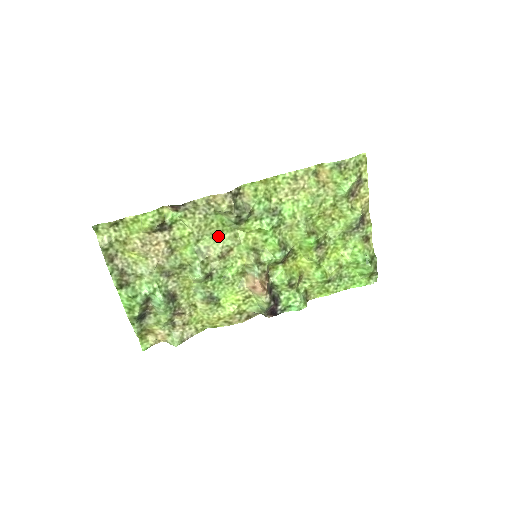
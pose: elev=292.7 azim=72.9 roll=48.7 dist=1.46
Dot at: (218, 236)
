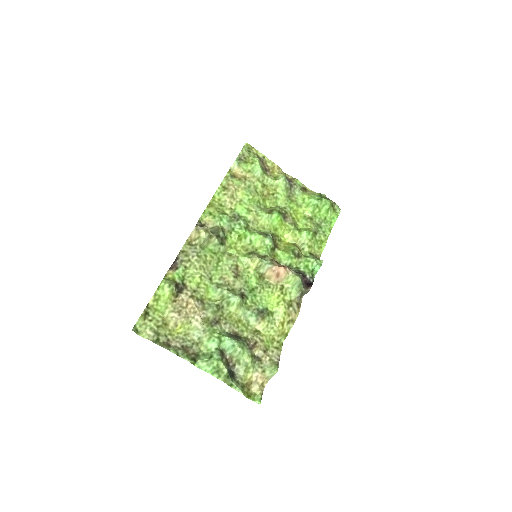
Dot at: (219, 265)
